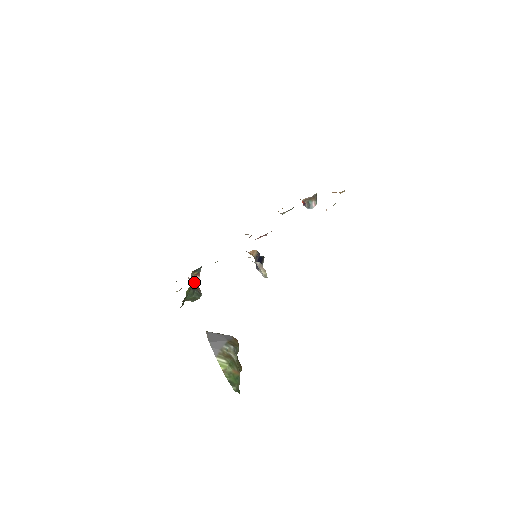
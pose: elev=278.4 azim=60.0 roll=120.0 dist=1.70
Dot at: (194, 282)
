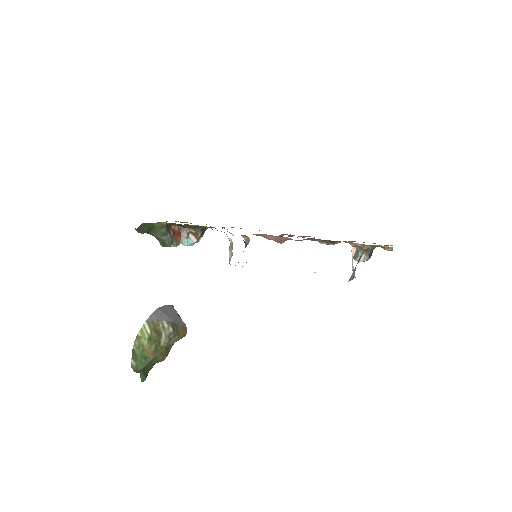
Dot at: (178, 230)
